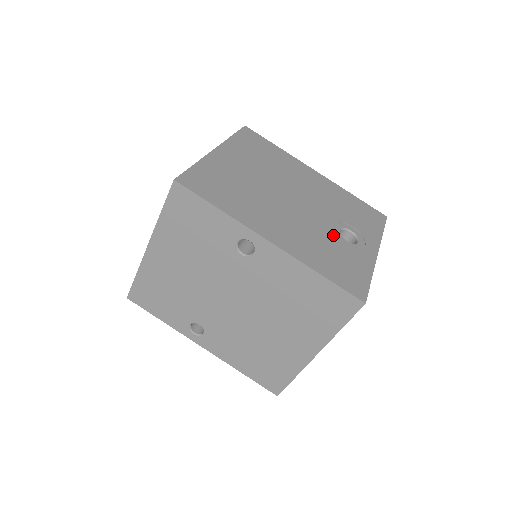
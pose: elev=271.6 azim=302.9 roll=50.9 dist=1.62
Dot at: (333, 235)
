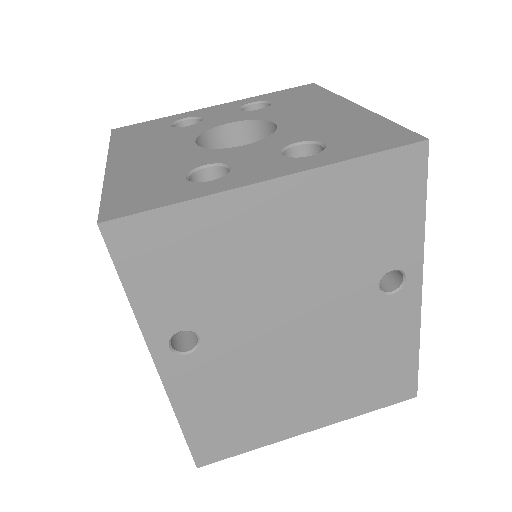
Dot at: occluded
